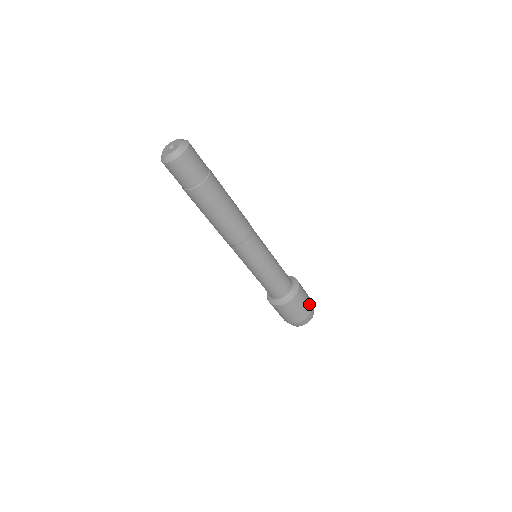
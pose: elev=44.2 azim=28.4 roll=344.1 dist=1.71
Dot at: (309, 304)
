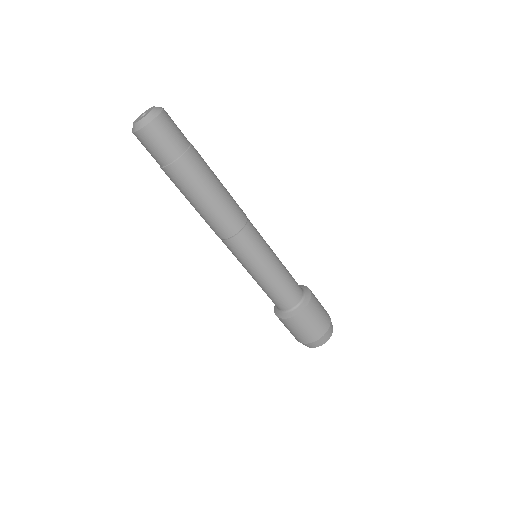
Dot at: occluded
